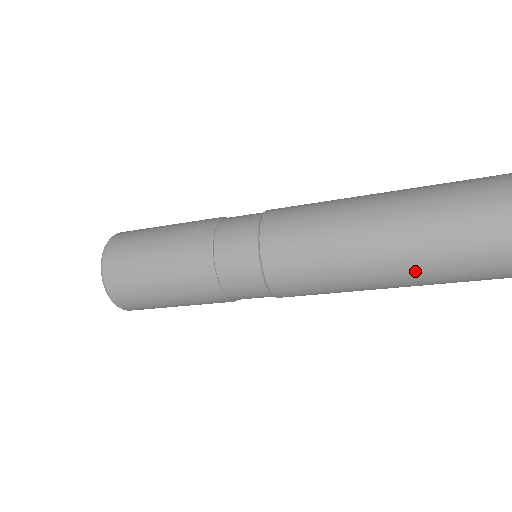
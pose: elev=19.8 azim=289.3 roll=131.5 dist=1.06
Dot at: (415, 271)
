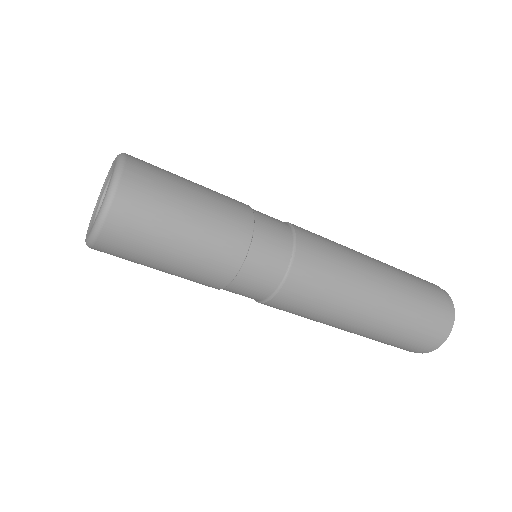
Dot at: (395, 287)
